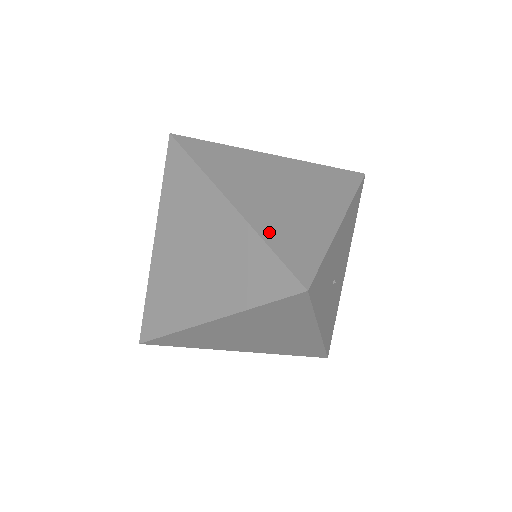
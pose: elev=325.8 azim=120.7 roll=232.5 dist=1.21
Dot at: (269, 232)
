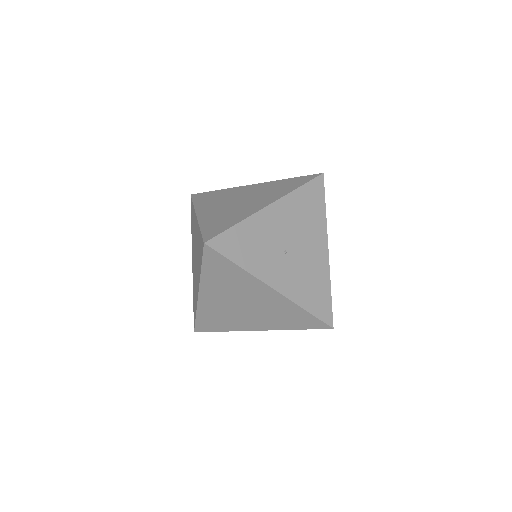
Dot at: (207, 222)
